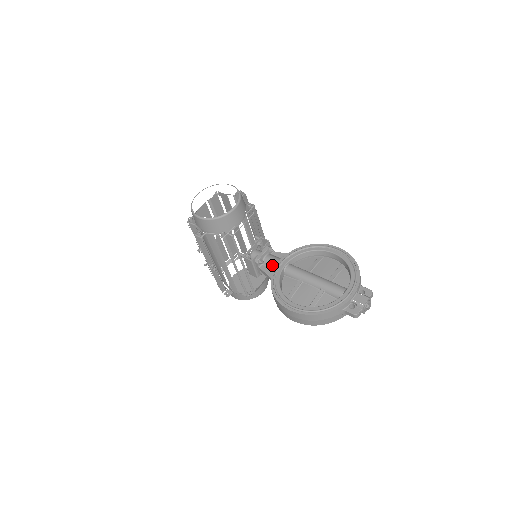
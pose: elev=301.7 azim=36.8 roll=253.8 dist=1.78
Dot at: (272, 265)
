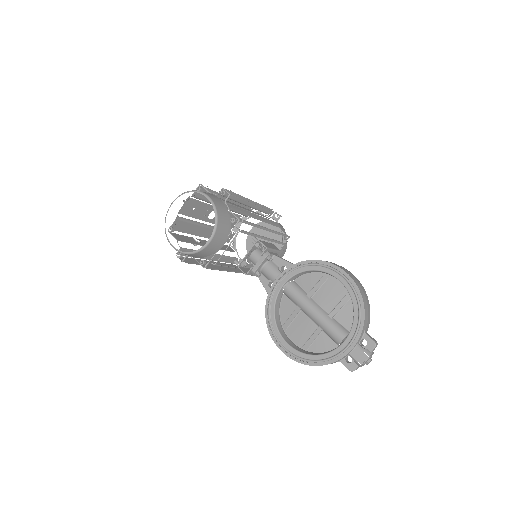
Dot at: (270, 279)
